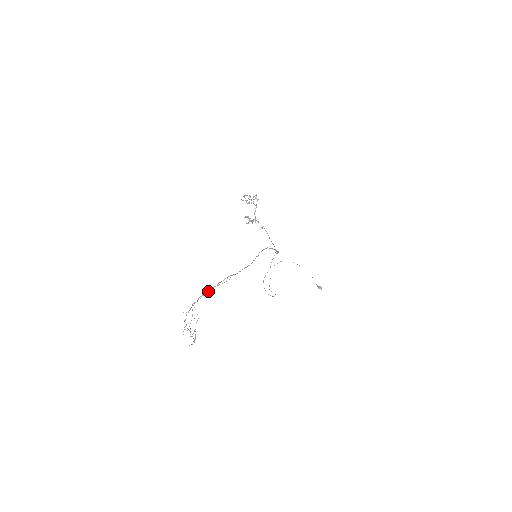
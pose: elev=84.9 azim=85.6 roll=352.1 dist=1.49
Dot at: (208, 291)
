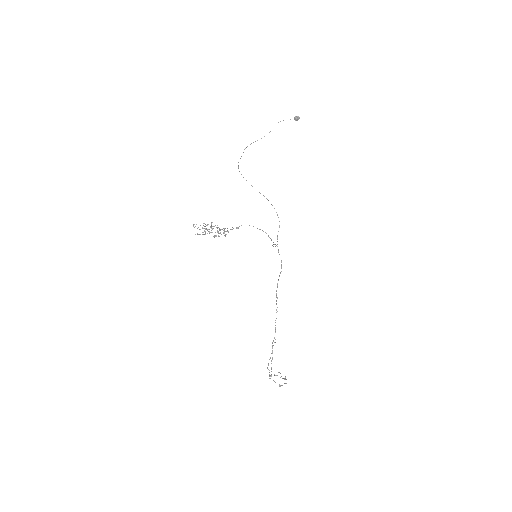
Dot at: (271, 363)
